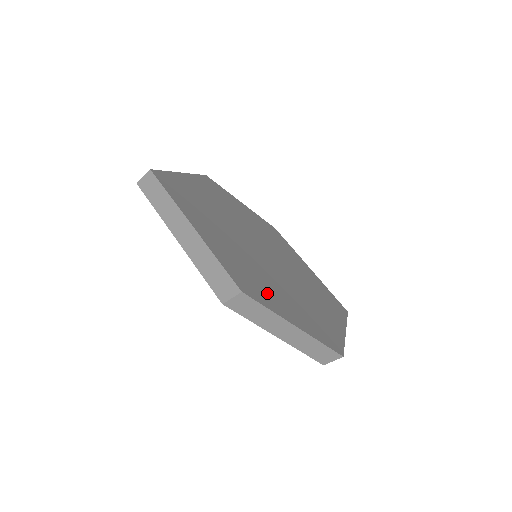
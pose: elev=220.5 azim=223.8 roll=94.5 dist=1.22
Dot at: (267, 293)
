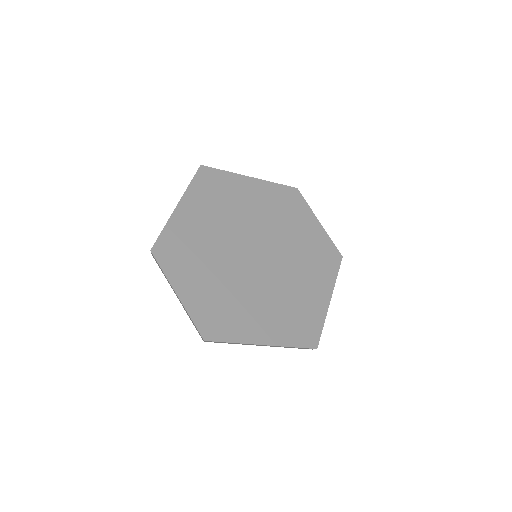
Dot at: (185, 267)
